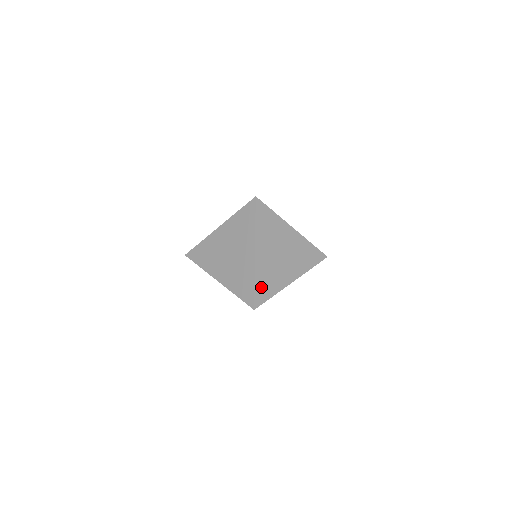
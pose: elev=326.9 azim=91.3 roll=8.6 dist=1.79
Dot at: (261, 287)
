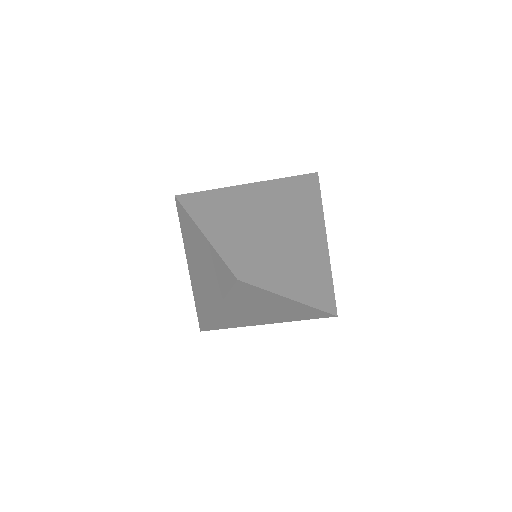
Dot at: (216, 324)
